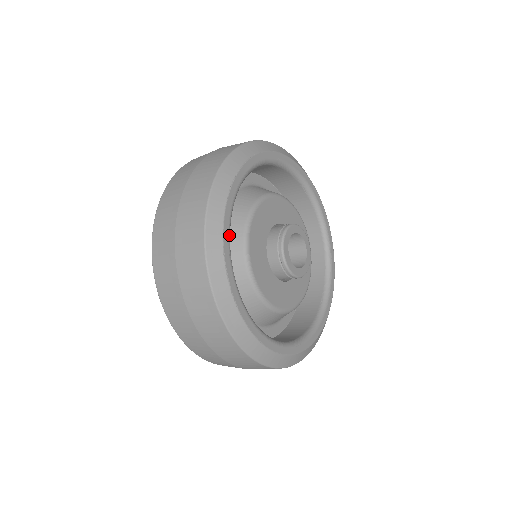
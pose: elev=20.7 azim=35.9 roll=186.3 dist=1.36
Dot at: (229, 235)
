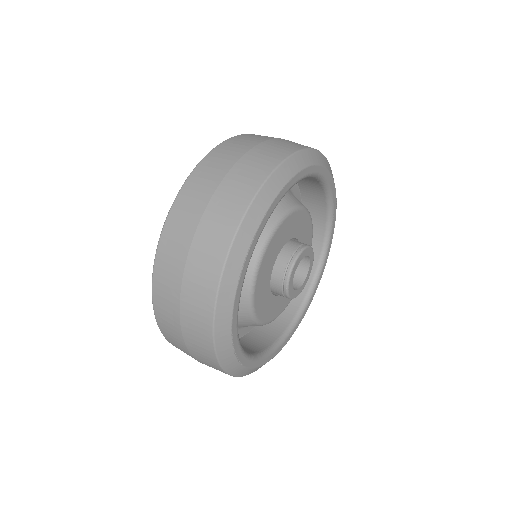
Dot at: (237, 321)
